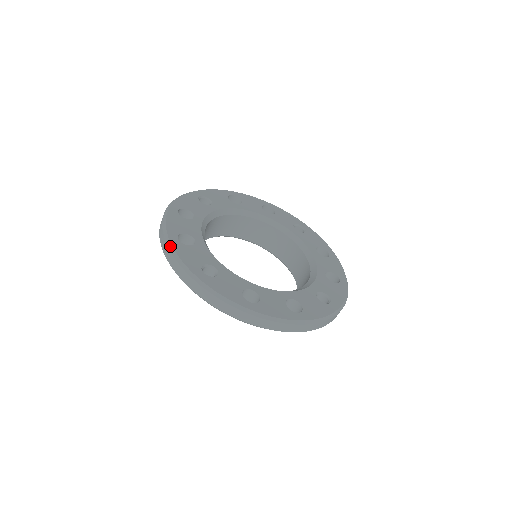
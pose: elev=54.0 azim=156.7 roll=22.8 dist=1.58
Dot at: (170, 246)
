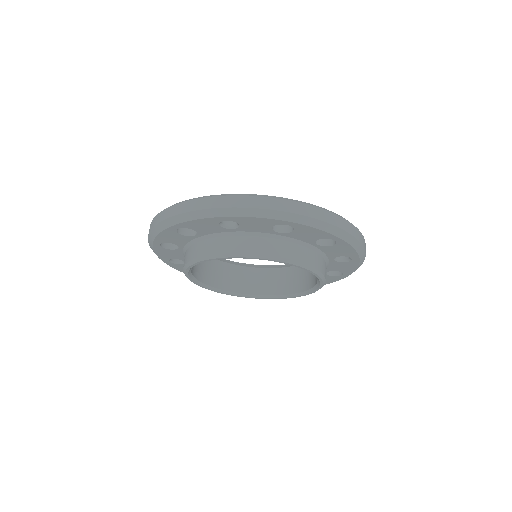
Dot at: (179, 202)
